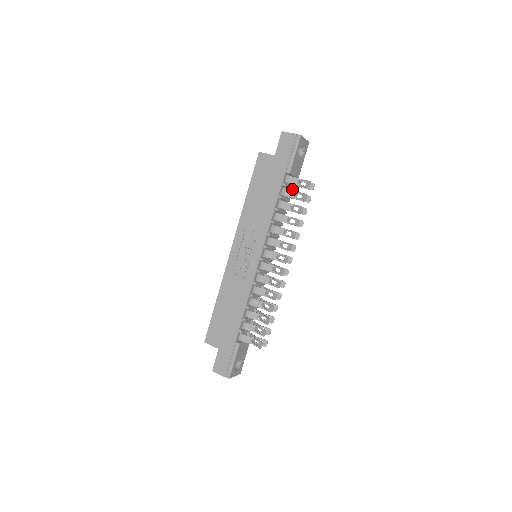
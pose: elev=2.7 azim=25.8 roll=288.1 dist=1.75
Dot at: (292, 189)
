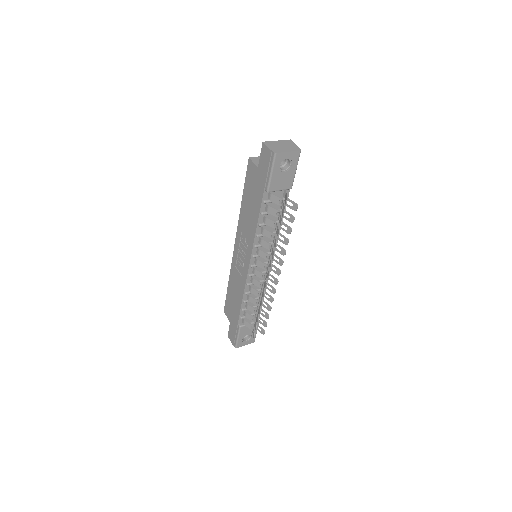
Dot at: occluded
